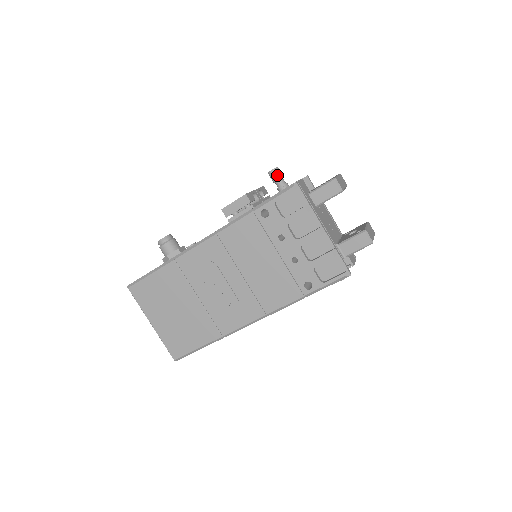
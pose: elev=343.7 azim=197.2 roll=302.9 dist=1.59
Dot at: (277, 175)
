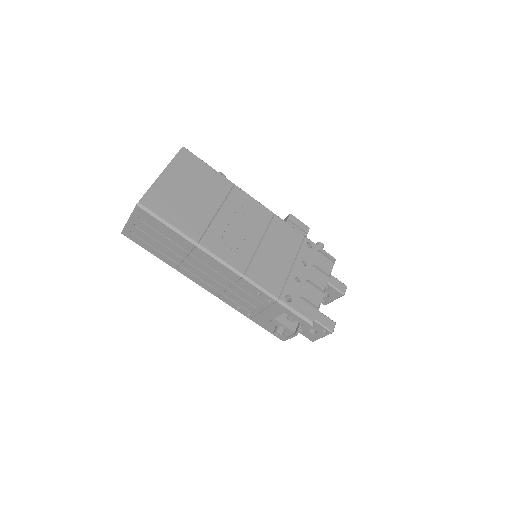
Dot at: (322, 248)
